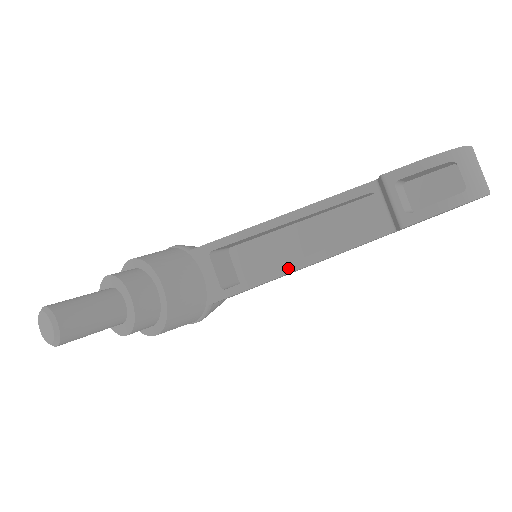
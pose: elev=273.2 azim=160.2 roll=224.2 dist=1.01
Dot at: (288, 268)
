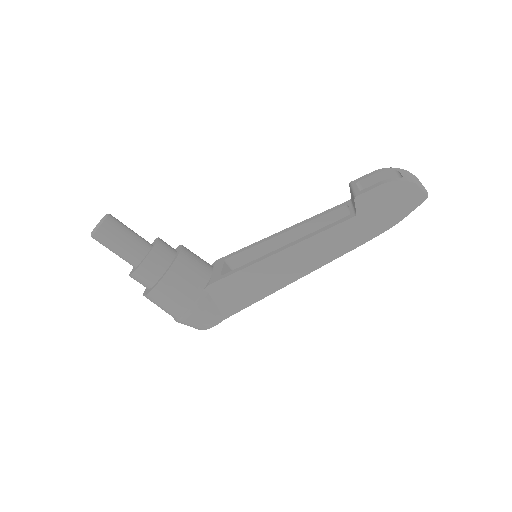
Dot at: (274, 252)
